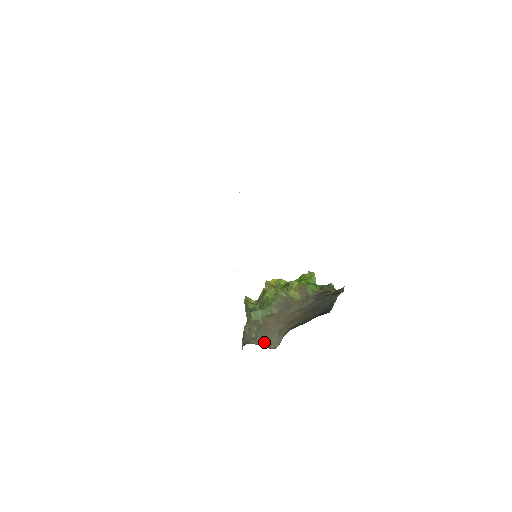
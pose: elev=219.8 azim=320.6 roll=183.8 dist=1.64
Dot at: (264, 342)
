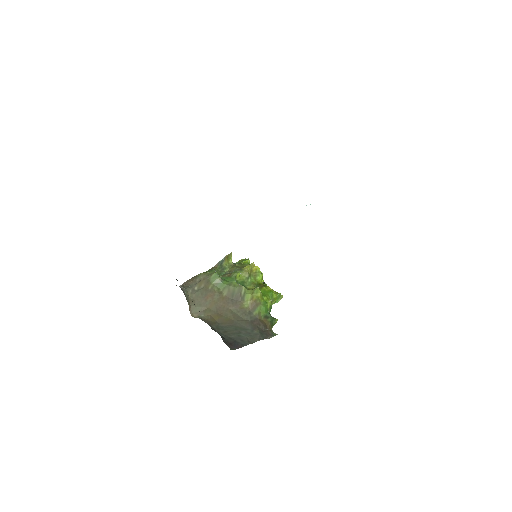
Dot at: (193, 302)
